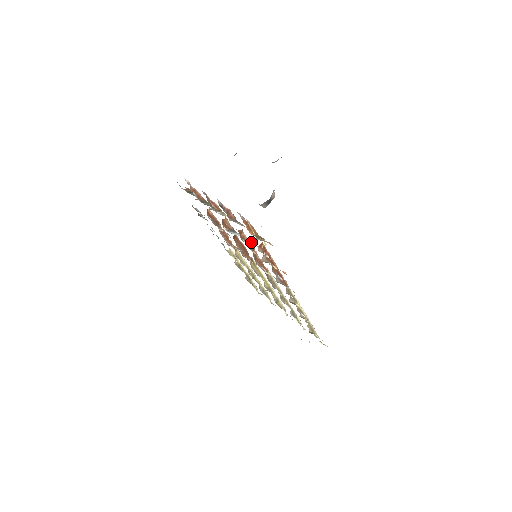
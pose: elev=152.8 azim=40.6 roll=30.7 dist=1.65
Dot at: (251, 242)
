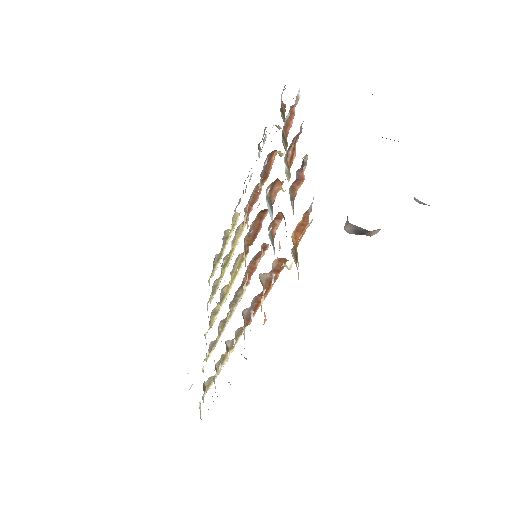
Dot at: occluded
